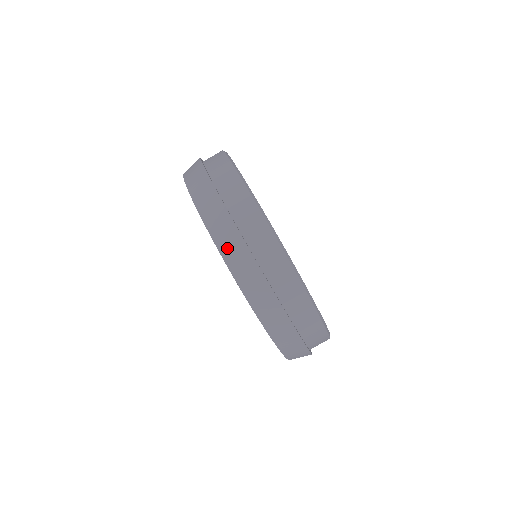
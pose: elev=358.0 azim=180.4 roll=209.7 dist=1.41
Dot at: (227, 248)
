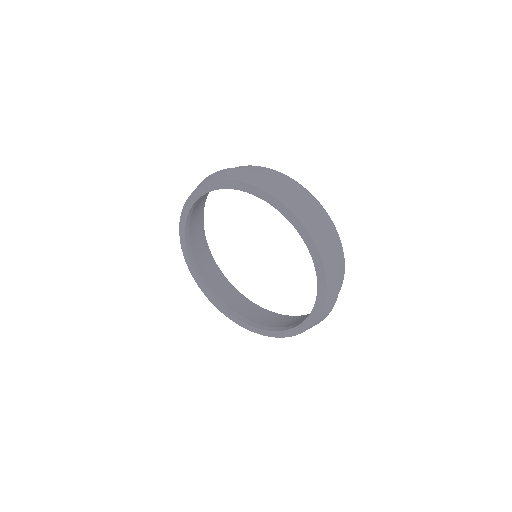
Dot at: (273, 189)
